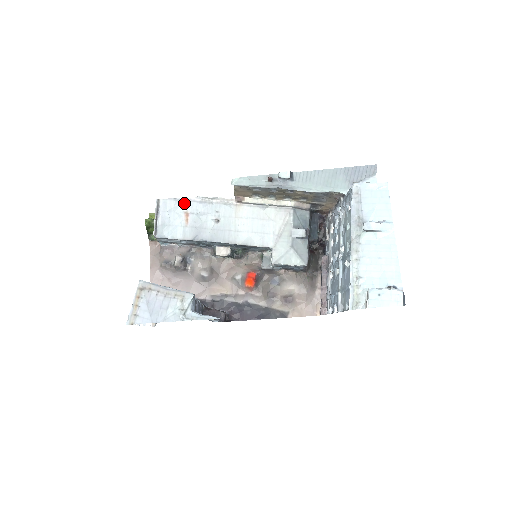
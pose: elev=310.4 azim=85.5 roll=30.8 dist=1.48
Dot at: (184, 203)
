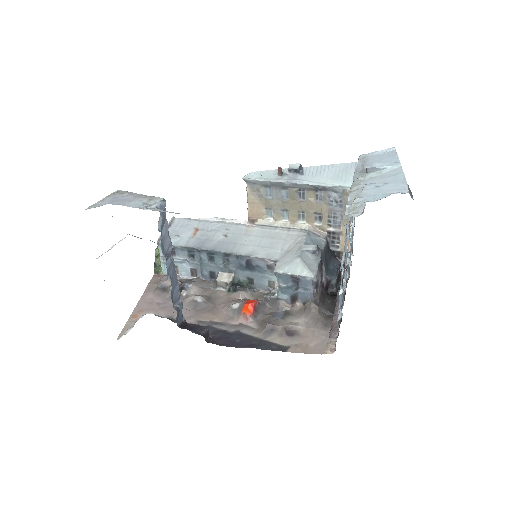
Dot at: (197, 222)
